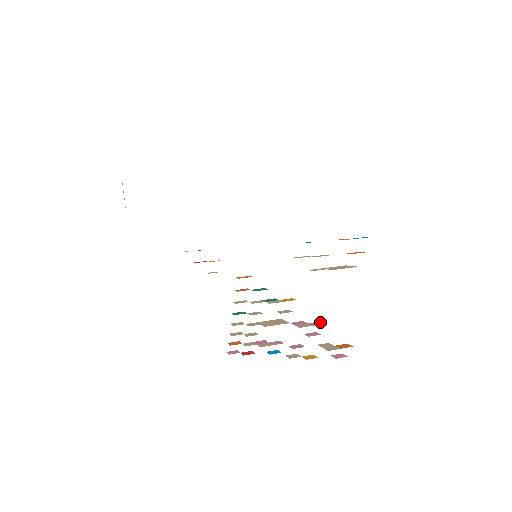
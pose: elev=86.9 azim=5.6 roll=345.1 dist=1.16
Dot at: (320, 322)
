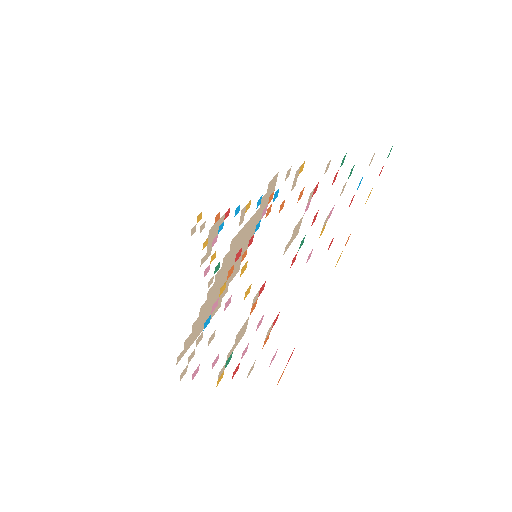
Dot at: occluded
